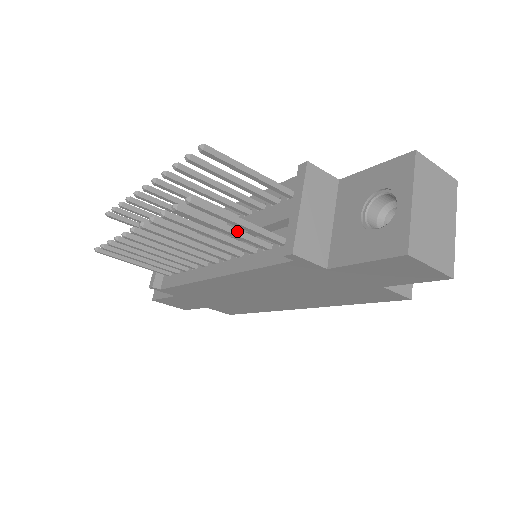
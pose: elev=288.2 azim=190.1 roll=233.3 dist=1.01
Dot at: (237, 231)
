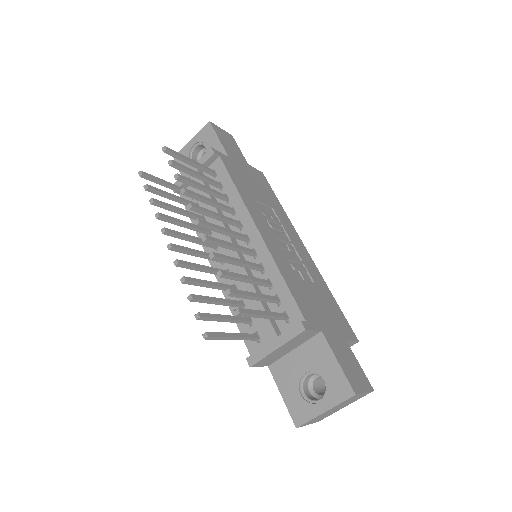
Dot at: (233, 321)
